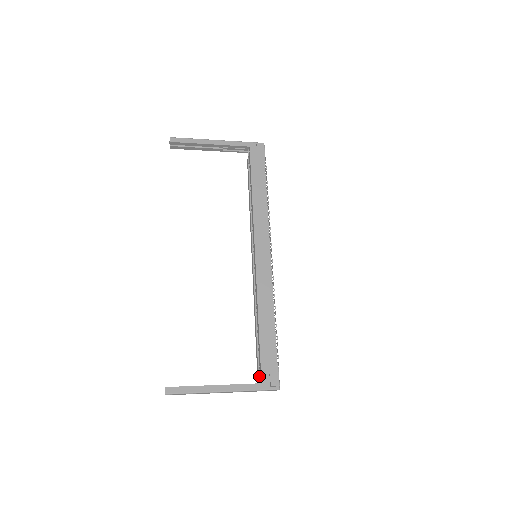
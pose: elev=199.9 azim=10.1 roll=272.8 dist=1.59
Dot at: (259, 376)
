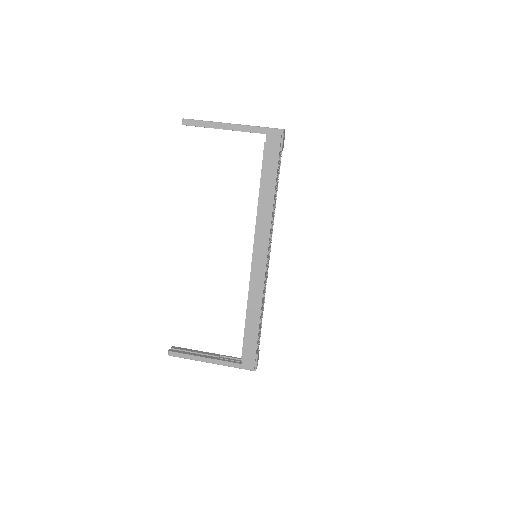
Dot at: occluded
